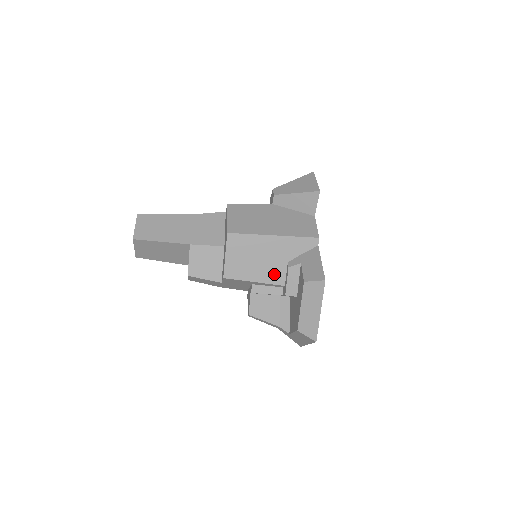
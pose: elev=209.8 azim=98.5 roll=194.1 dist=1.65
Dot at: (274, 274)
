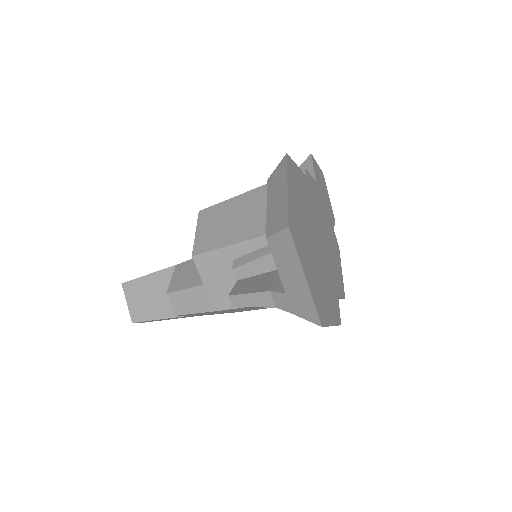
Dot at: (254, 227)
